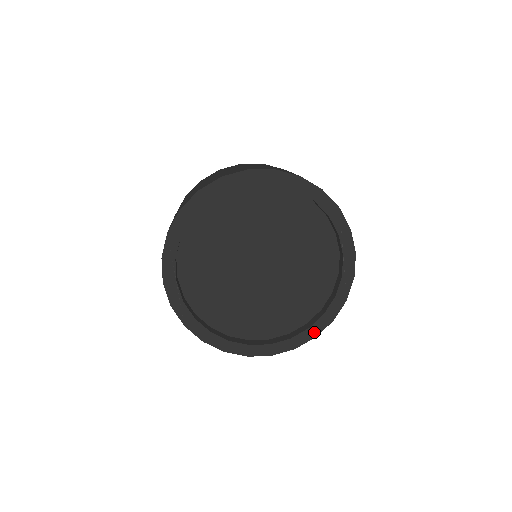
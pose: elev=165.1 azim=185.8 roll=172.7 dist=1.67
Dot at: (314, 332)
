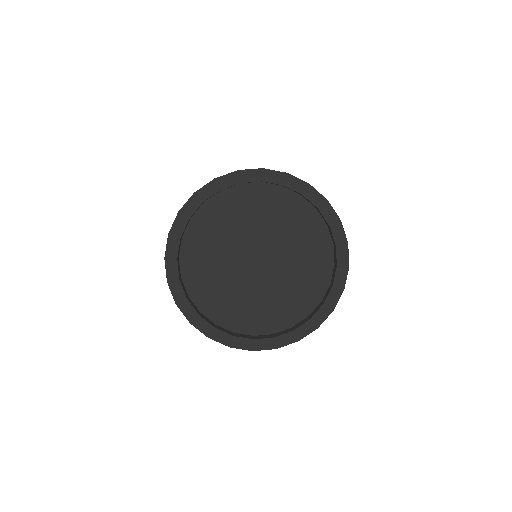
Dot at: (344, 265)
